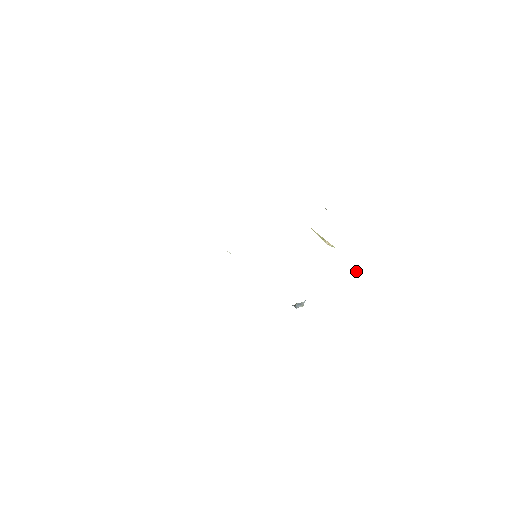
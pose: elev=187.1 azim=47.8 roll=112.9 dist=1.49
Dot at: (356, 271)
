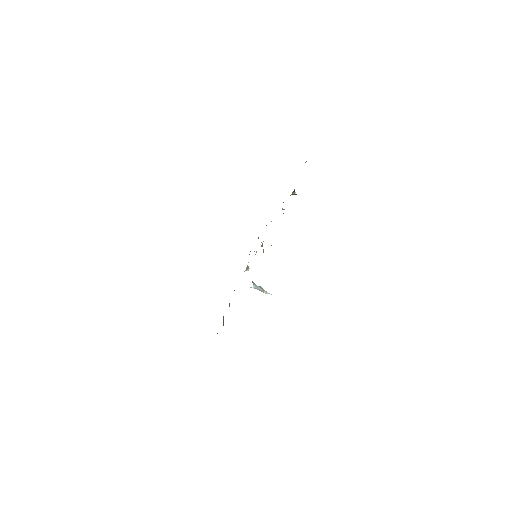
Dot at: occluded
